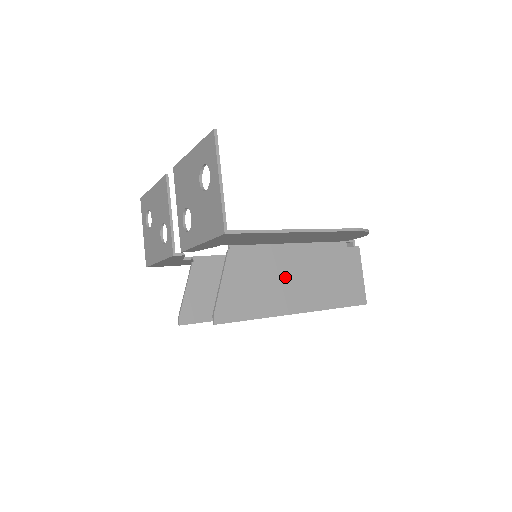
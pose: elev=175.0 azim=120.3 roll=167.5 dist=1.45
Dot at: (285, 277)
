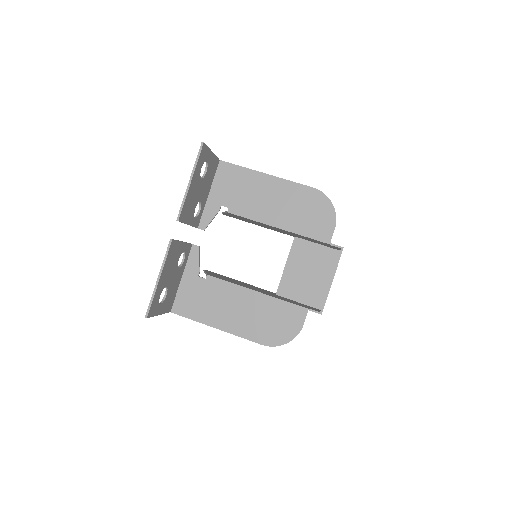
Dot at: occluded
